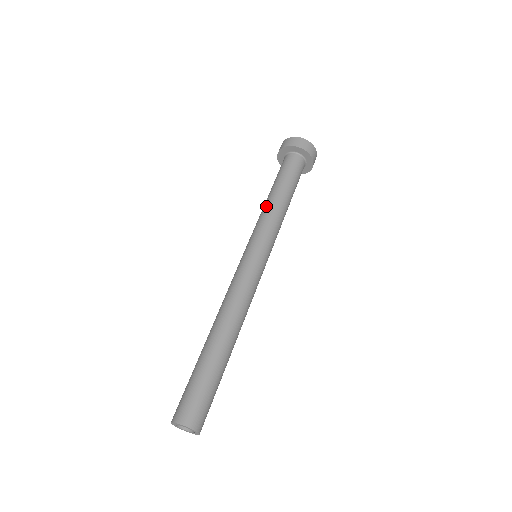
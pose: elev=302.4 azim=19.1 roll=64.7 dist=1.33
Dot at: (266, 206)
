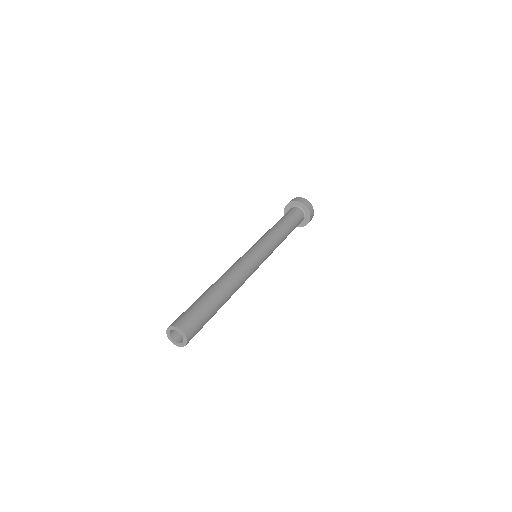
Dot at: (277, 230)
